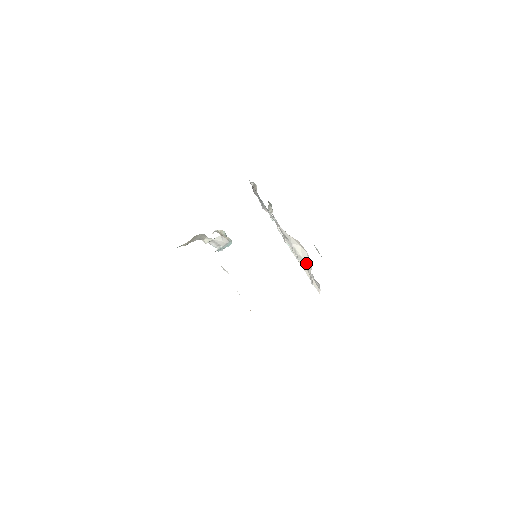
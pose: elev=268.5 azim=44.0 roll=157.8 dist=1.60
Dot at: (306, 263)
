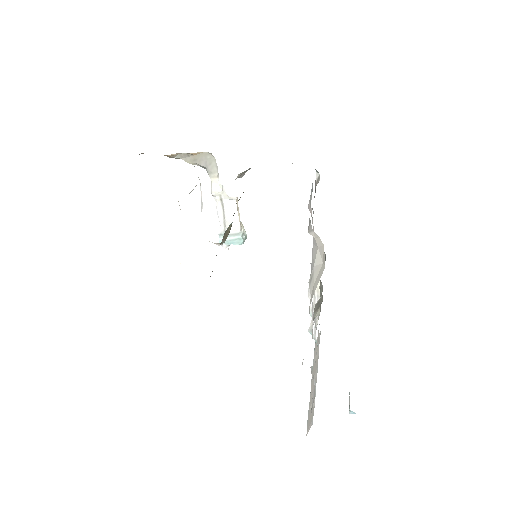
Dot at: (314, 290)
